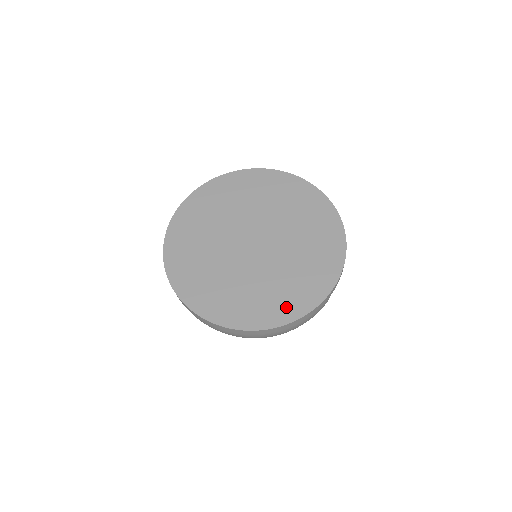
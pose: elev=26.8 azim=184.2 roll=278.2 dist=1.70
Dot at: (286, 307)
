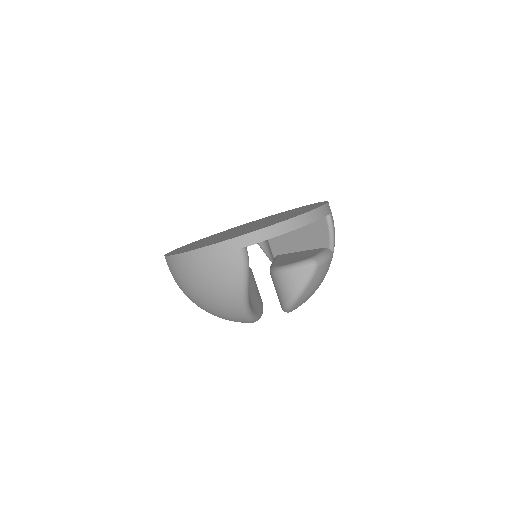
Dot at: occluded
